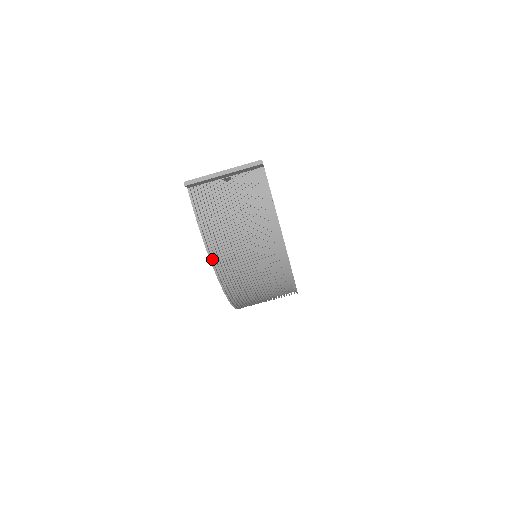
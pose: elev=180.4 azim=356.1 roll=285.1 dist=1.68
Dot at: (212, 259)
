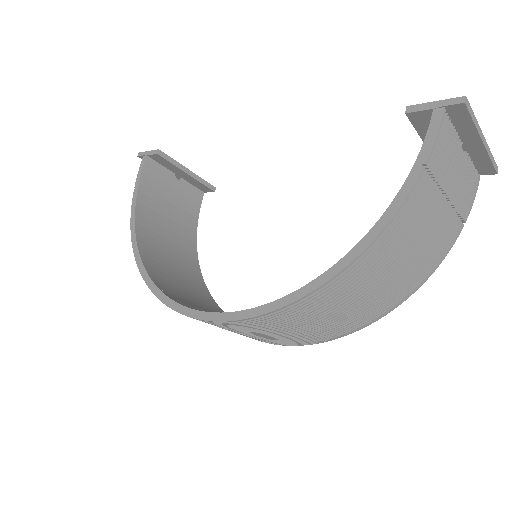
Dot at: (377, 233)
